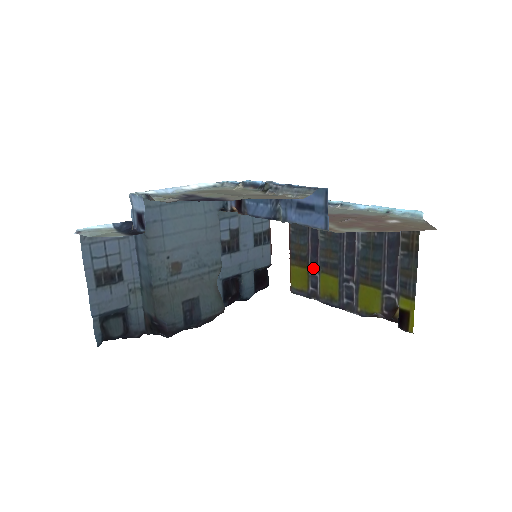
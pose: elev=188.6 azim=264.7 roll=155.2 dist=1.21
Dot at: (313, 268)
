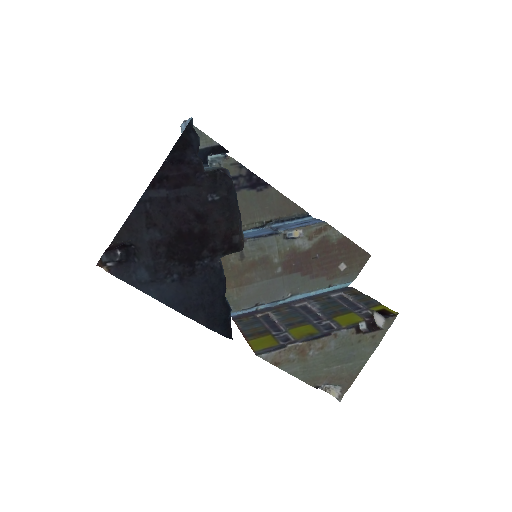
Dot at: (277, 333)
